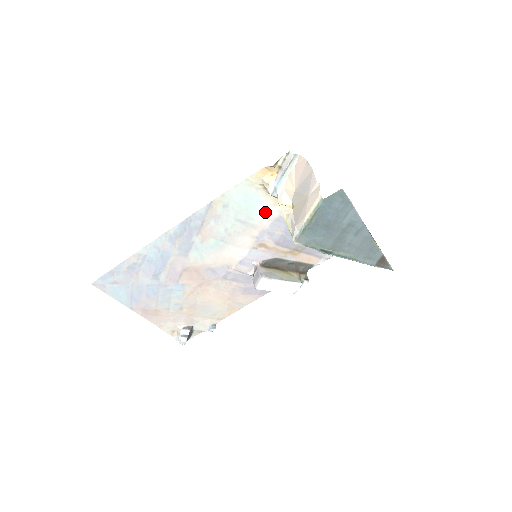
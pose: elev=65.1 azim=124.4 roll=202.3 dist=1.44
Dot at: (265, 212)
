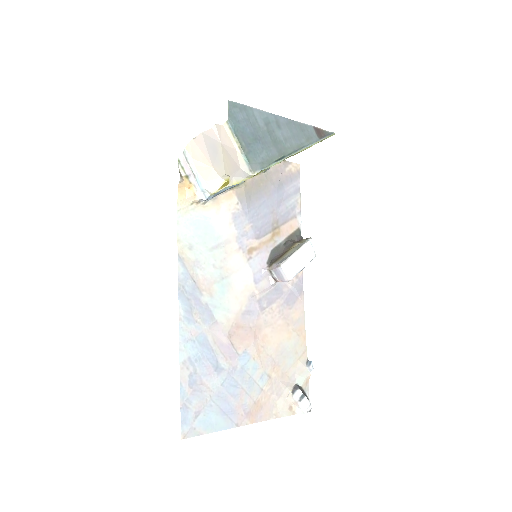
Dot at: (220, 222)
